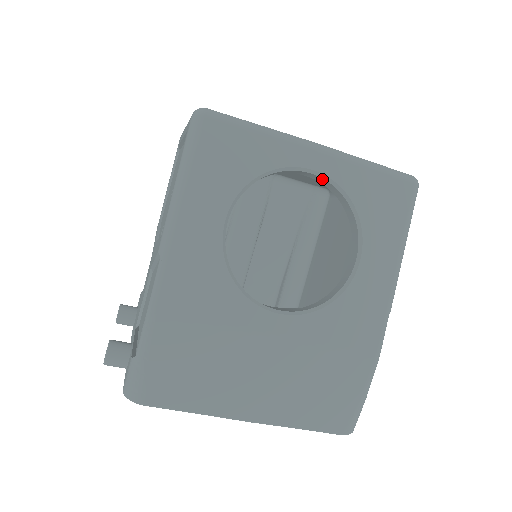
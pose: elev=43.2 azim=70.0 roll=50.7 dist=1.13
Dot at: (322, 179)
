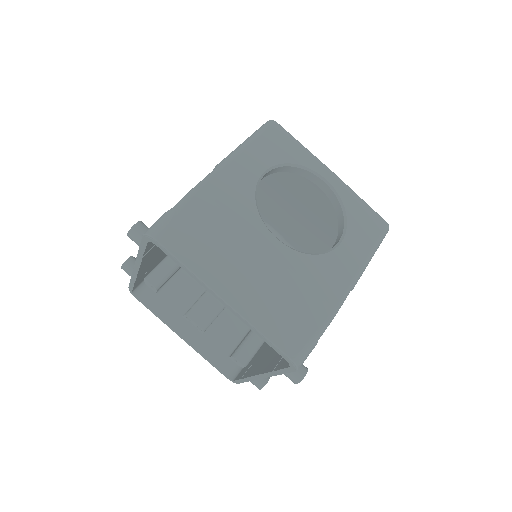
Dot at: (330, 190)
